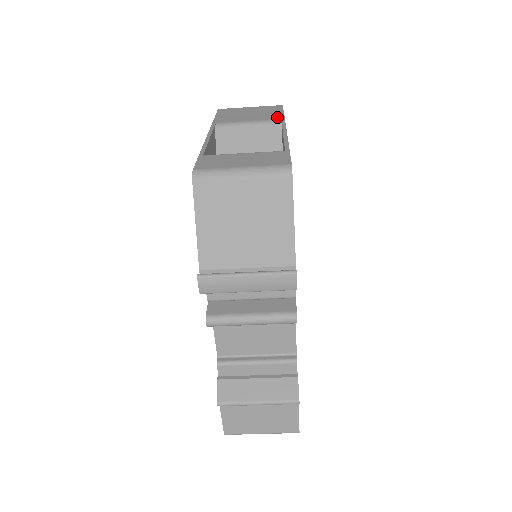
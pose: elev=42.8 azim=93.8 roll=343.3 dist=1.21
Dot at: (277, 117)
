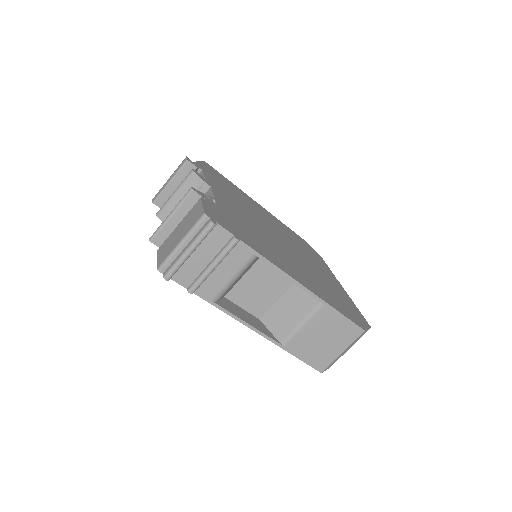
Dot at: occluded
